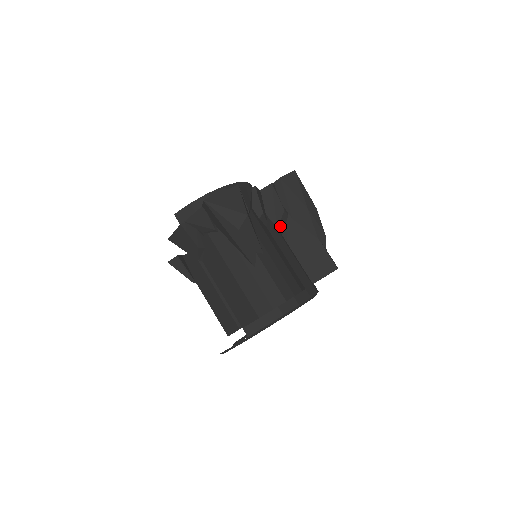
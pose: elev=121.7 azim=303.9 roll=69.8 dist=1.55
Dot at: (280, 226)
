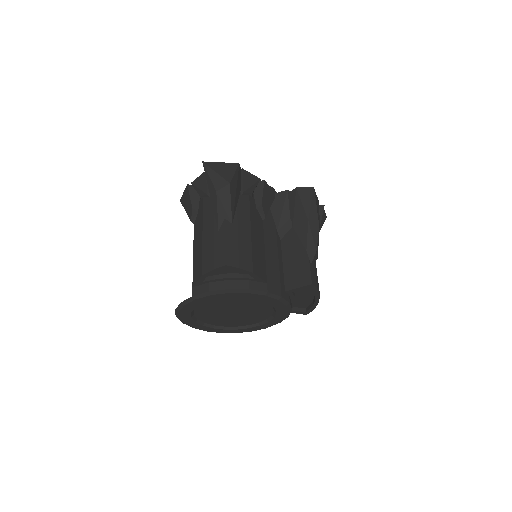
Dot at: (281, 231)
